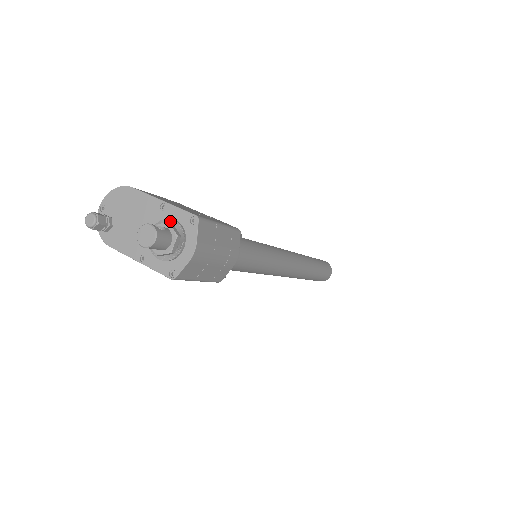
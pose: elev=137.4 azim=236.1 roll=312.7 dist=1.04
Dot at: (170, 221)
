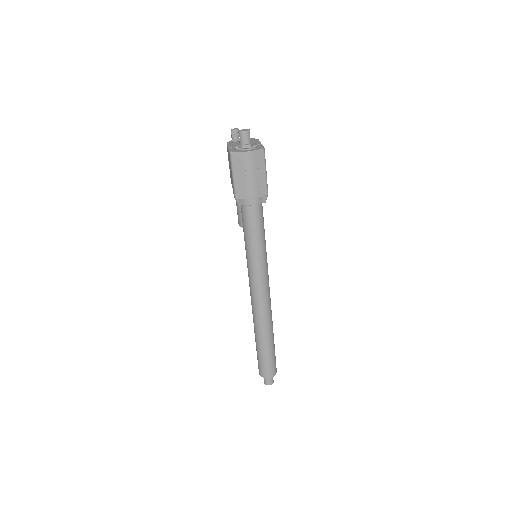
Dot at: (255, 145)
